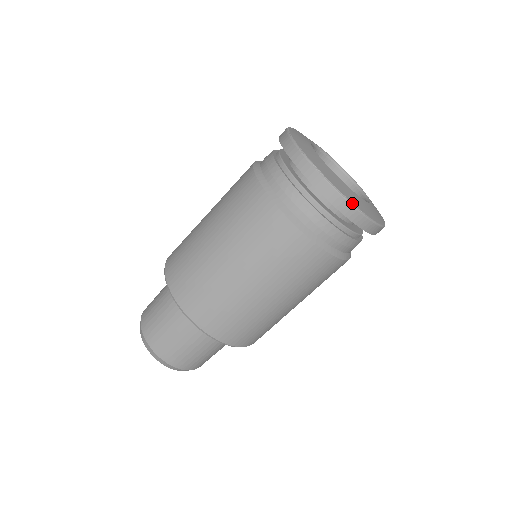
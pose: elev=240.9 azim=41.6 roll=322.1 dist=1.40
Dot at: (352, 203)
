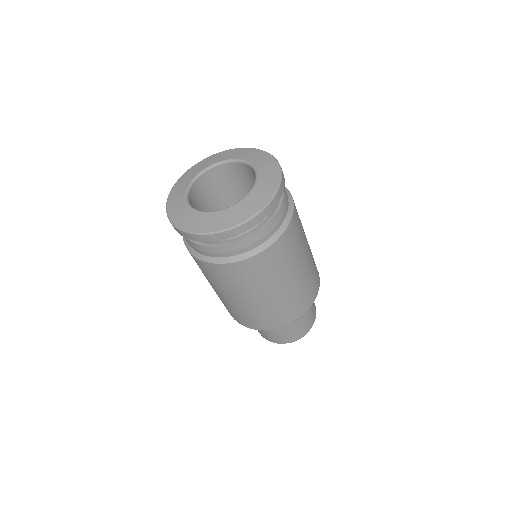
Dot at: (266, 205)
